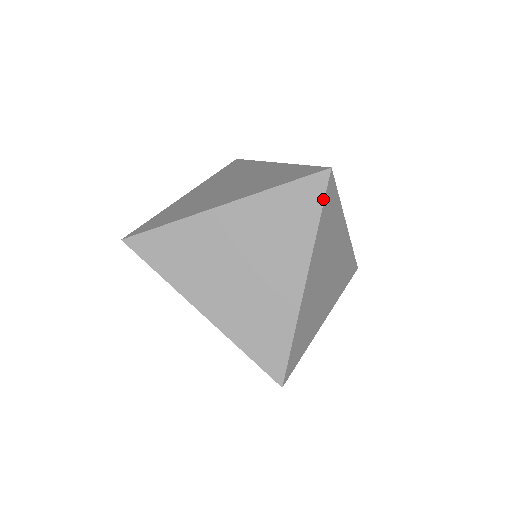
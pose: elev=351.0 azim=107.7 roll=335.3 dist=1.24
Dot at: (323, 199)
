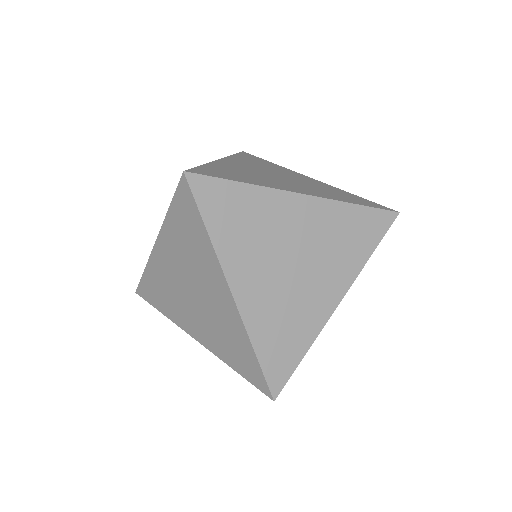
Dot at: (196, 206)
